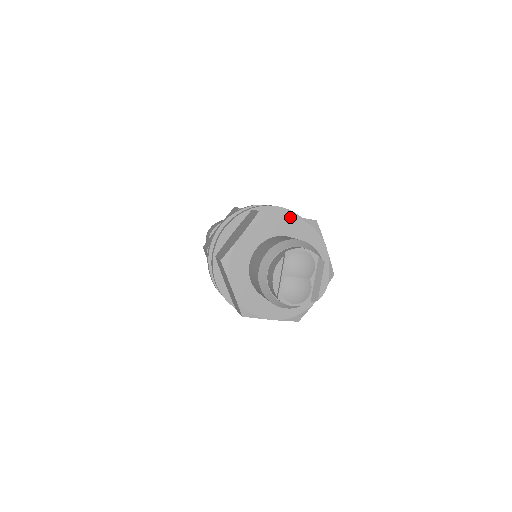
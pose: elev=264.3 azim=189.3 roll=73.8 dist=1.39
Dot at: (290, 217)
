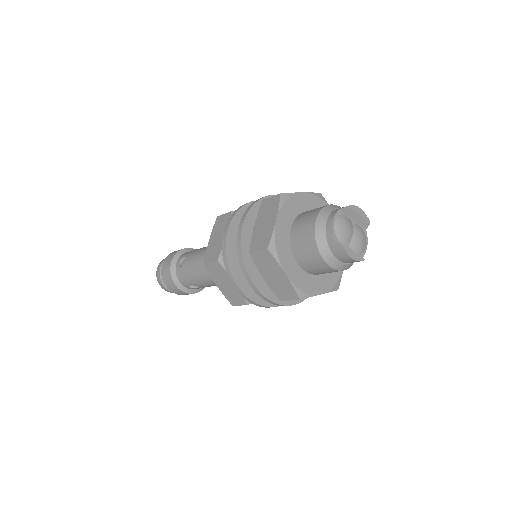
Dot at: (277, 220)
